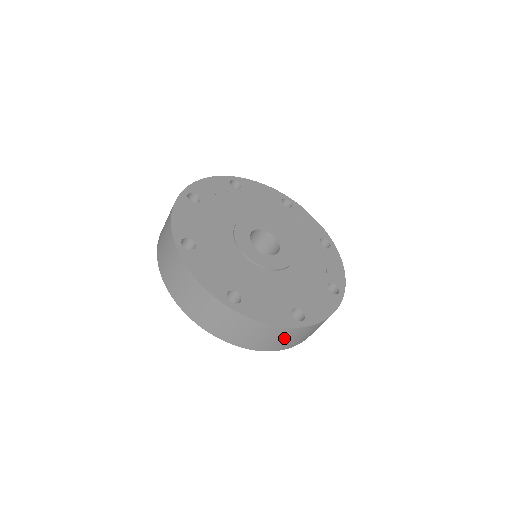
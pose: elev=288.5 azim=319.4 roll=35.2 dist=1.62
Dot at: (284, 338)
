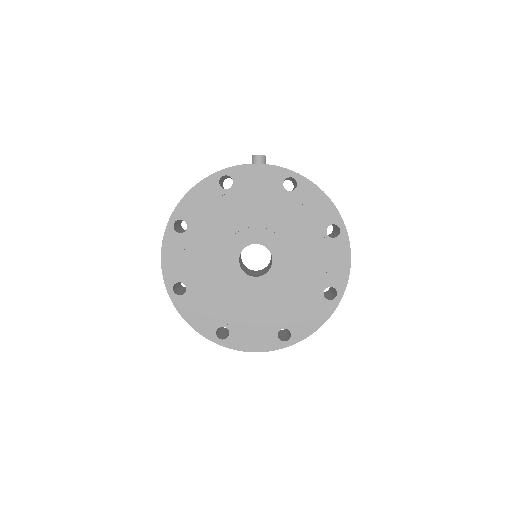
Dot at: occluded
